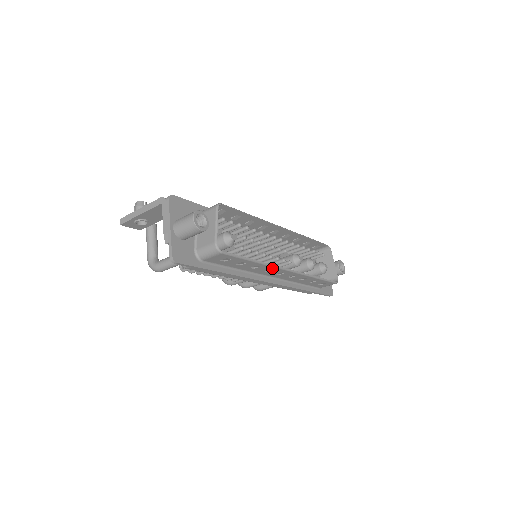
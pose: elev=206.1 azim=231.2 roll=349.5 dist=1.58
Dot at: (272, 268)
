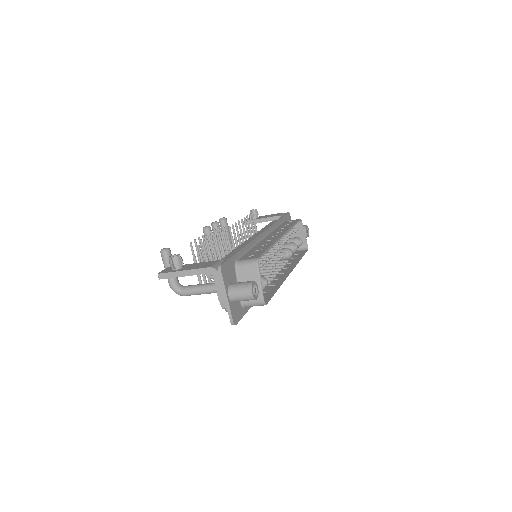
Dot at: occluded
